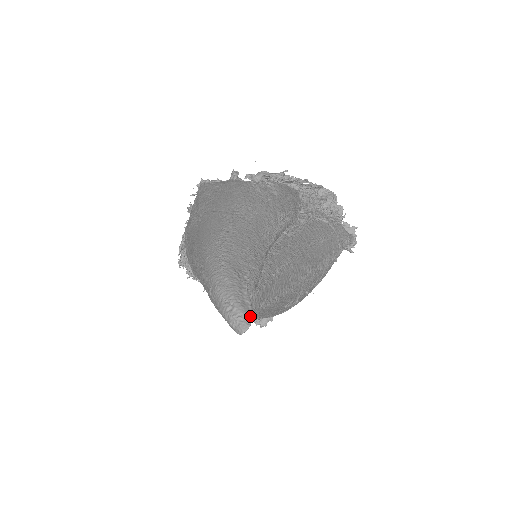
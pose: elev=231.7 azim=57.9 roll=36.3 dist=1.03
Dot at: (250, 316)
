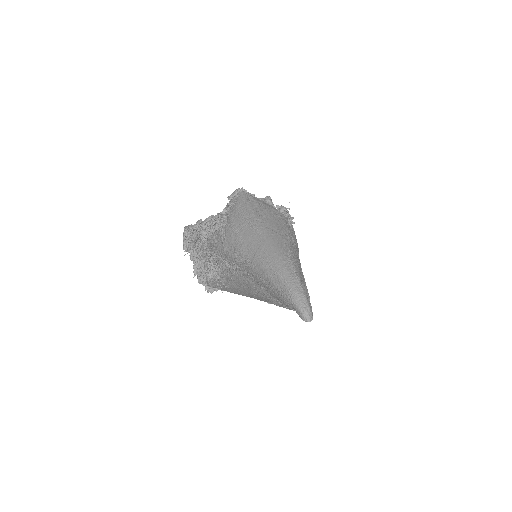
Dot at: (312, 314)
